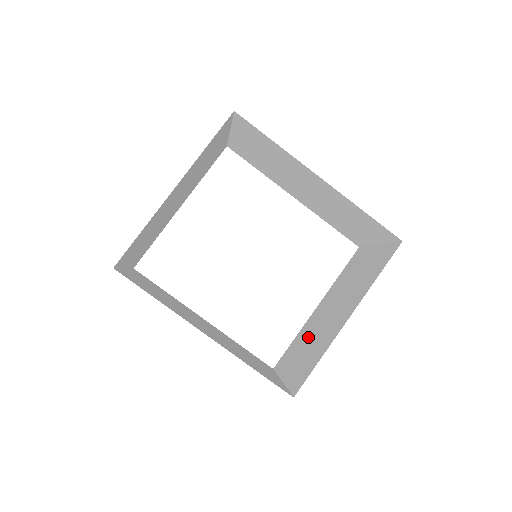
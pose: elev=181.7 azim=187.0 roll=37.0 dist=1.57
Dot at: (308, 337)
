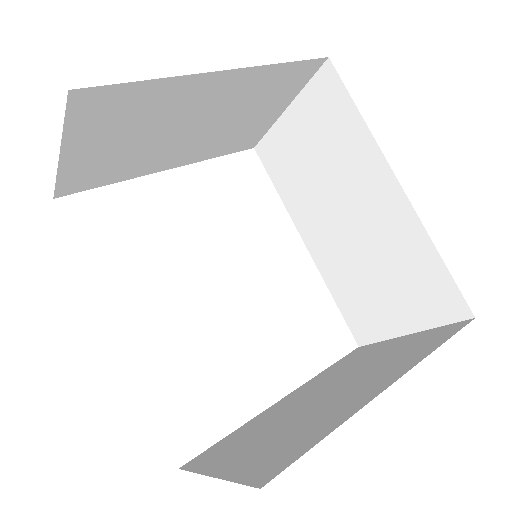
Dot at: (274, 423)
